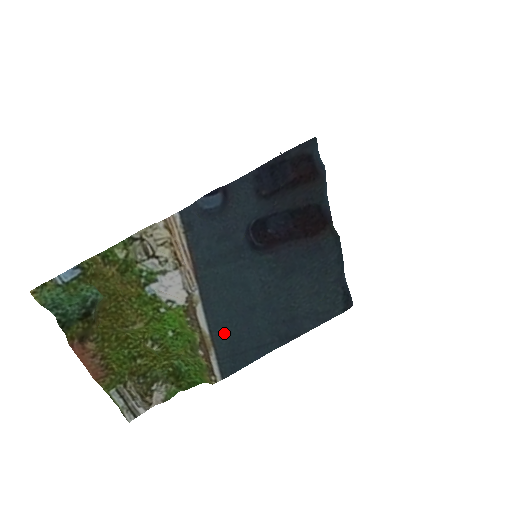
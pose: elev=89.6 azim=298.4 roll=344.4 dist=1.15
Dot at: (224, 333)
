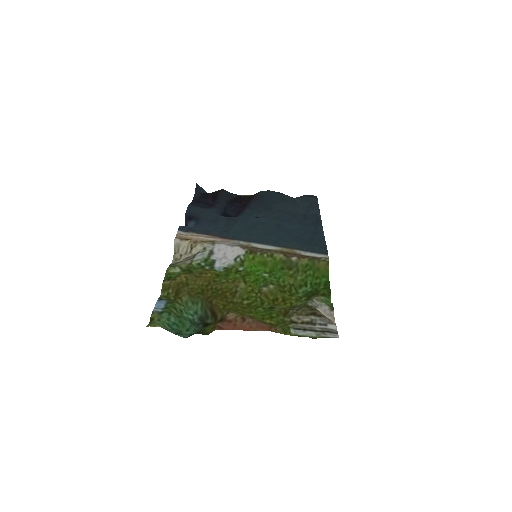
Dot at: (287, 241)
